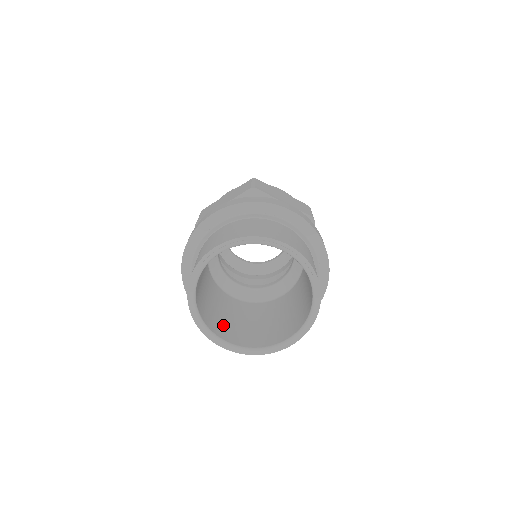
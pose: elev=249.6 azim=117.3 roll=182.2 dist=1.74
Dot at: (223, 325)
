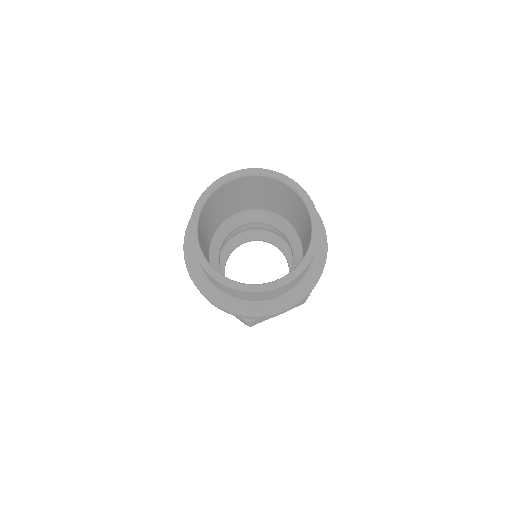
Dot at: occluded
